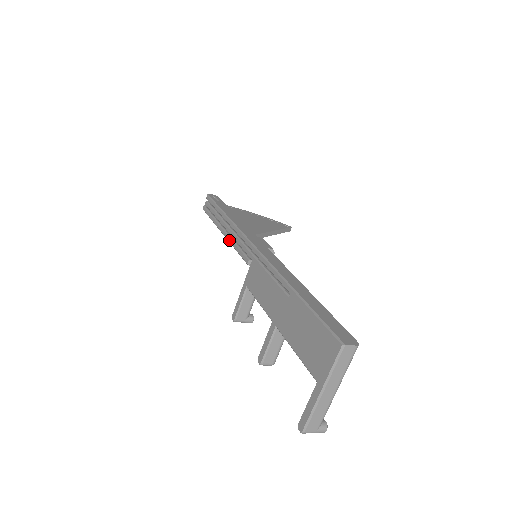
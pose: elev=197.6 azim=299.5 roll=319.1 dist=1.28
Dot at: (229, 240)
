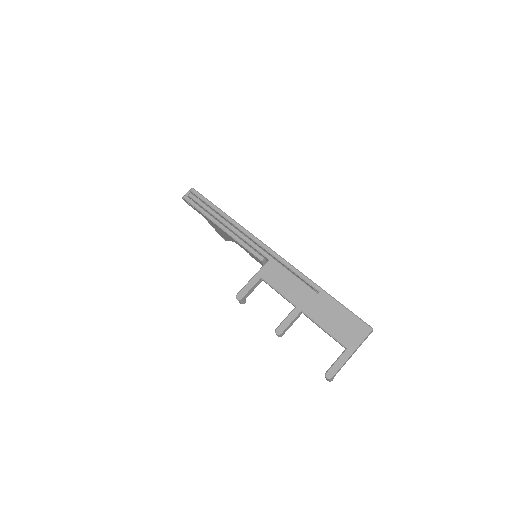
Dot at: (234, 236)
